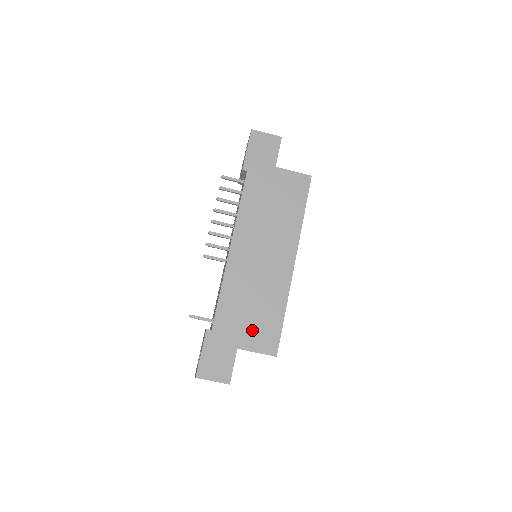
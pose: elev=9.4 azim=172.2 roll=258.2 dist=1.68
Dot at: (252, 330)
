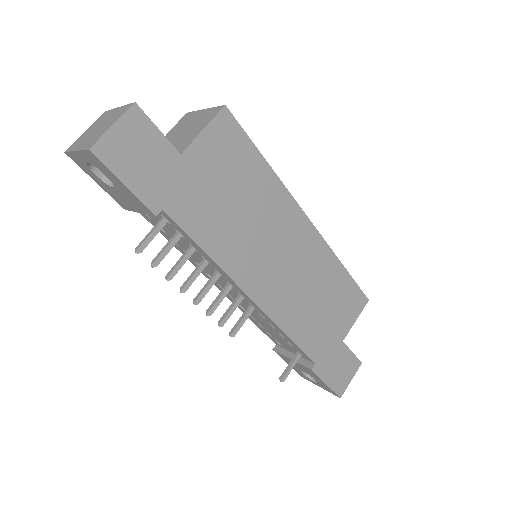
Dot at: (338, 316)
